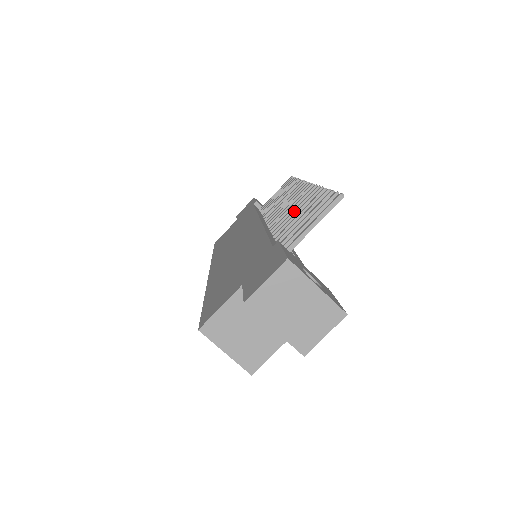
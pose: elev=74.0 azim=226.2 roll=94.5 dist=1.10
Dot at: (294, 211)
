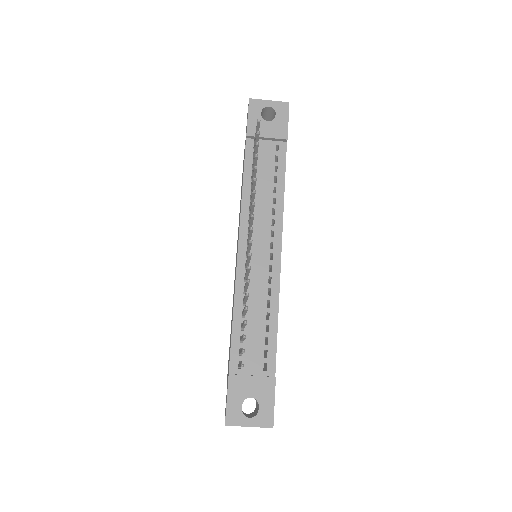
Dot at: (245, 287)
